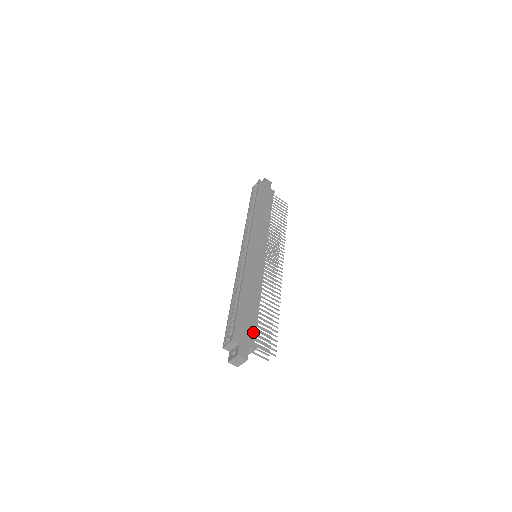
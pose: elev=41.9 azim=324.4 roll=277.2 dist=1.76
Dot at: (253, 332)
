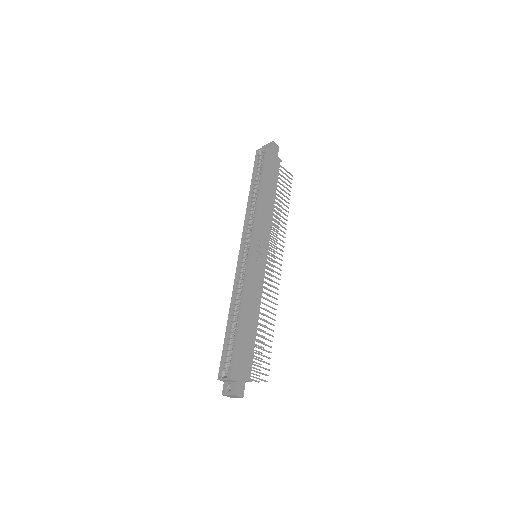
Dot at: (250, 362)
